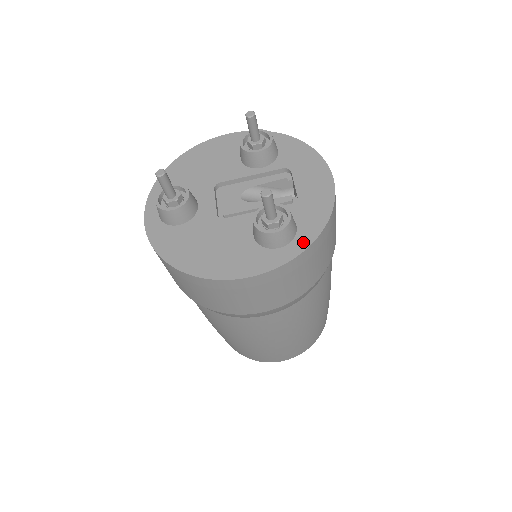
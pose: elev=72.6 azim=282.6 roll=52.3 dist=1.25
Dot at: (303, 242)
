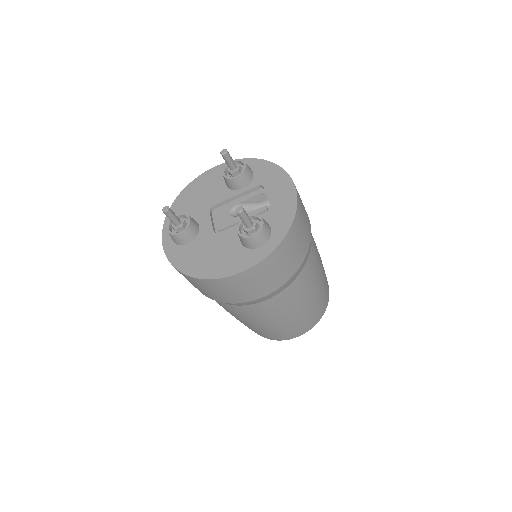
Dot at: (276, 239)
